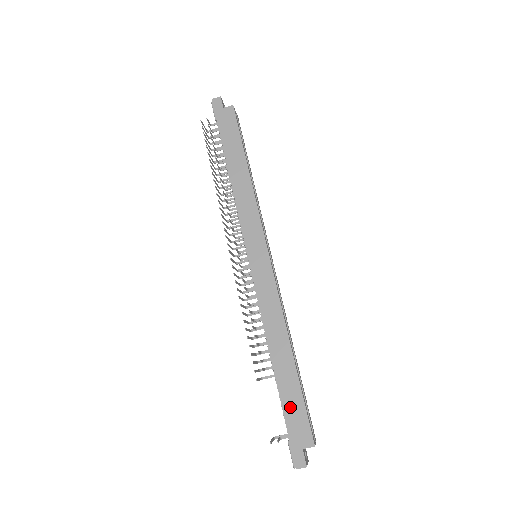
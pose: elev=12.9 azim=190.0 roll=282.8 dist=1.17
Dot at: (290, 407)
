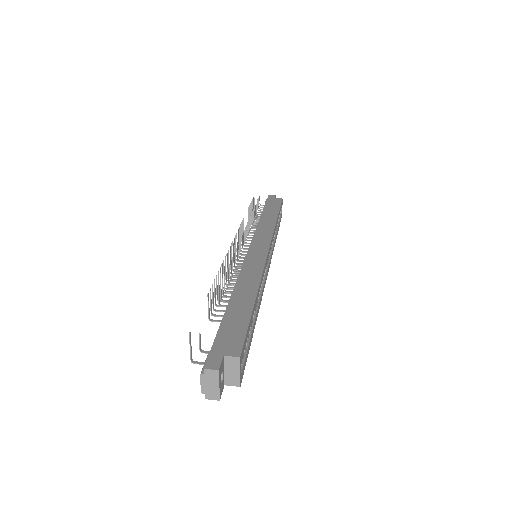
Dot at: (230, 324)
